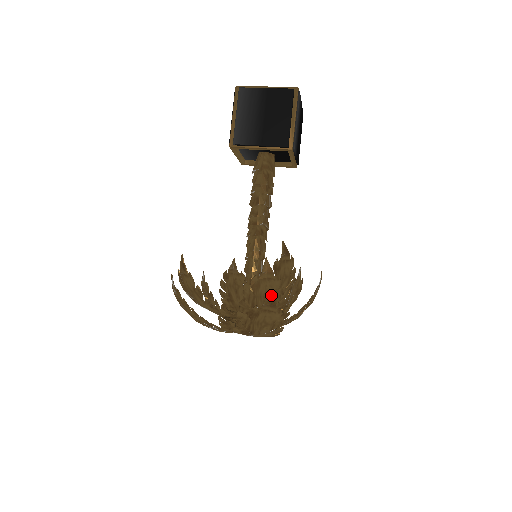
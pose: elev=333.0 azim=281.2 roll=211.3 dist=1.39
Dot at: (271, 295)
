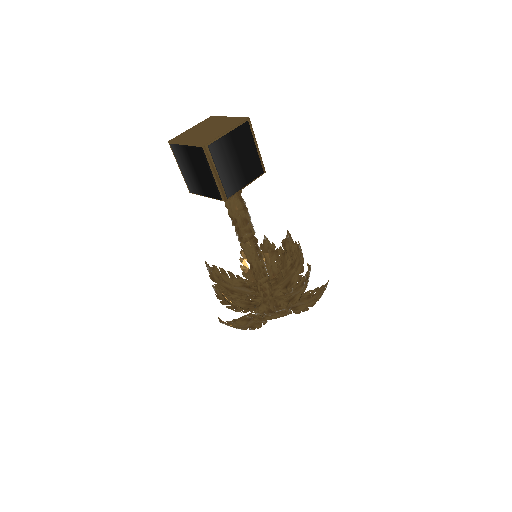
Dot at: occluded
